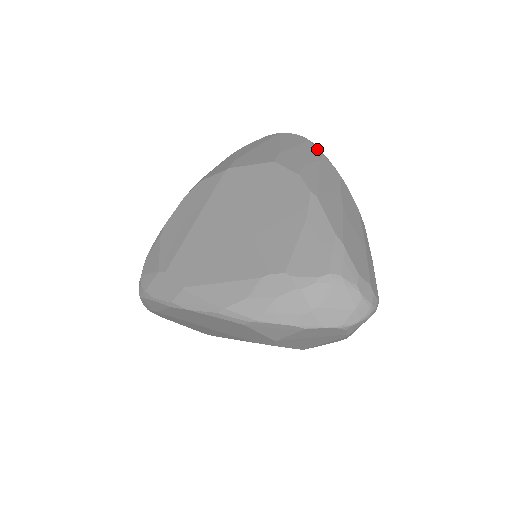
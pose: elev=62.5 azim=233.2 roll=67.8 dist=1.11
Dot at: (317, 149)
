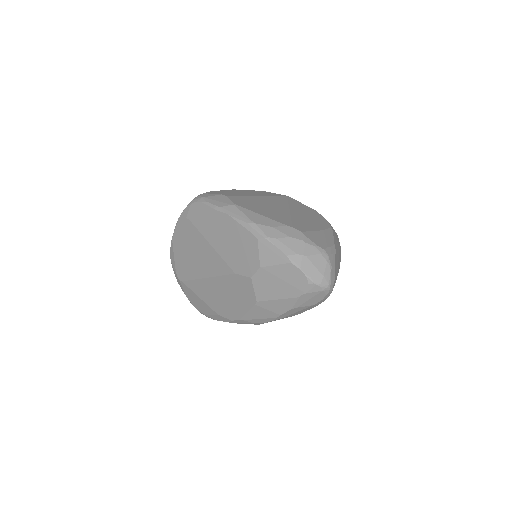
Dot at: occluded
